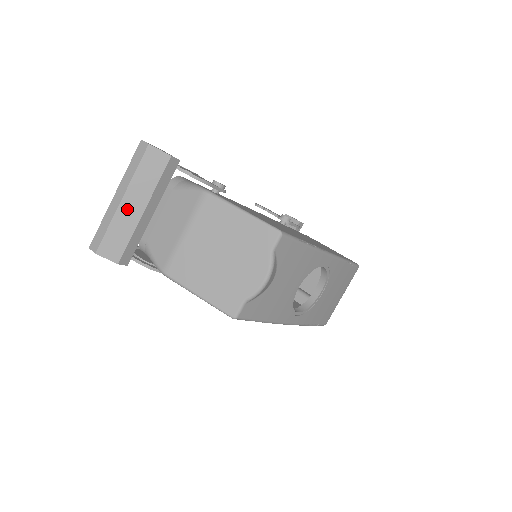
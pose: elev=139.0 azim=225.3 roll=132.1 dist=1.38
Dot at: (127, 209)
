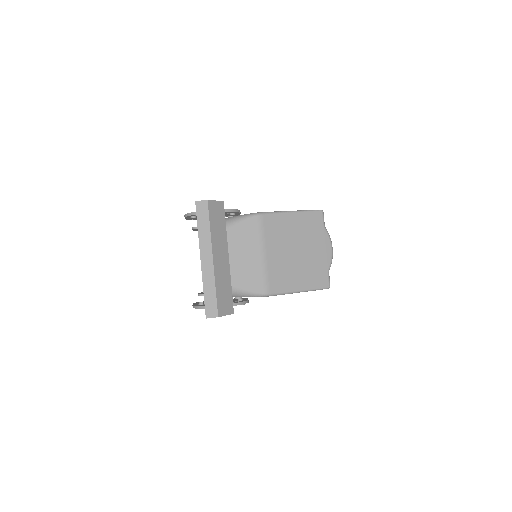
Dot at: (219, 264)
